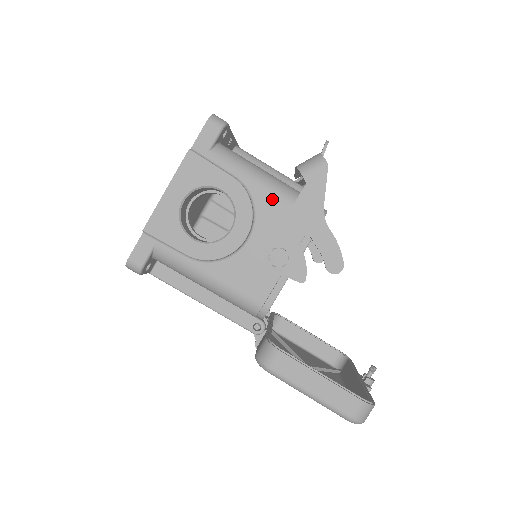
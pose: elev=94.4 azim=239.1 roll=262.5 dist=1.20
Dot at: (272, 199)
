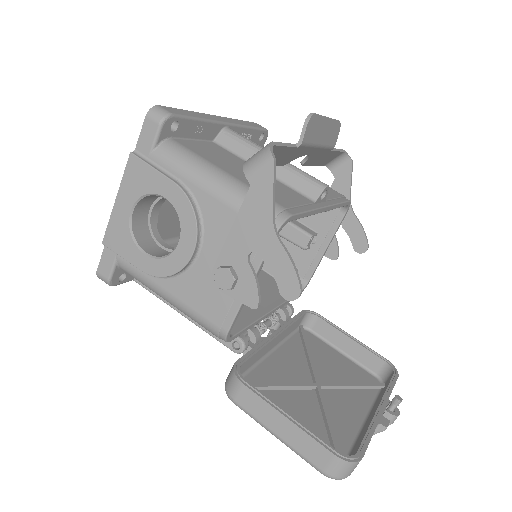
Dot at: (219, 205)
